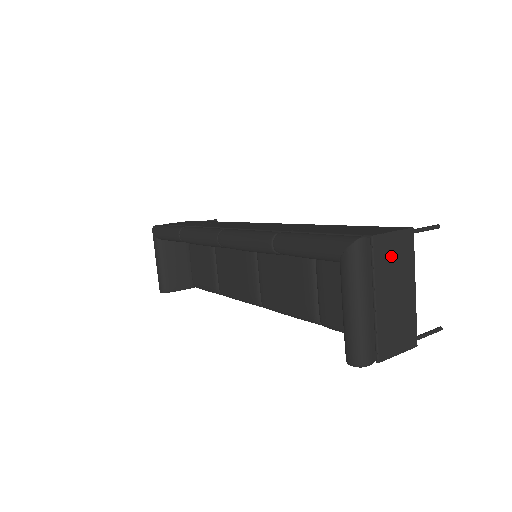
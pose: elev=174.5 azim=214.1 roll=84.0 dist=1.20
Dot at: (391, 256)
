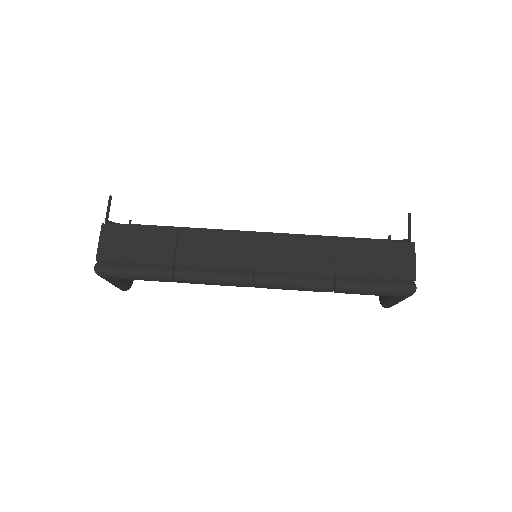
Dot at: occluded
